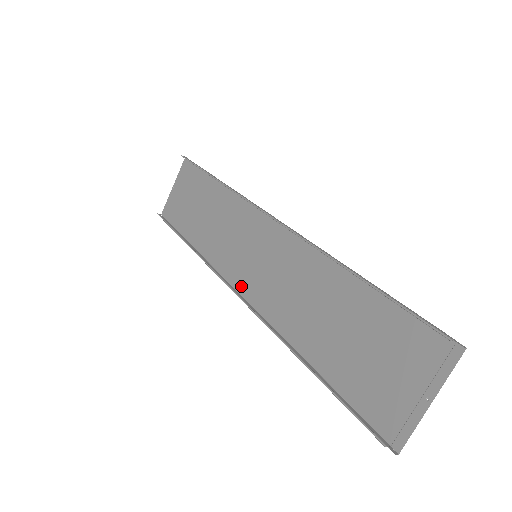
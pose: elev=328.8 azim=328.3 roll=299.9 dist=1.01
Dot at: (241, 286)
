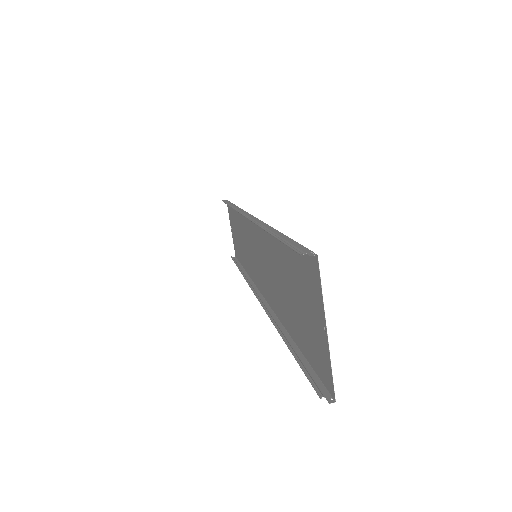
Dot at: (261, 289)
